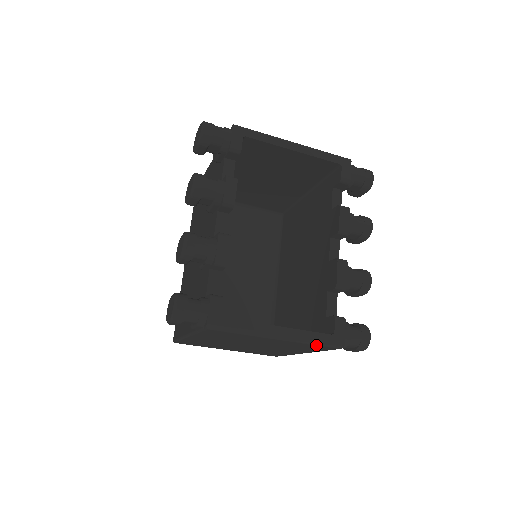
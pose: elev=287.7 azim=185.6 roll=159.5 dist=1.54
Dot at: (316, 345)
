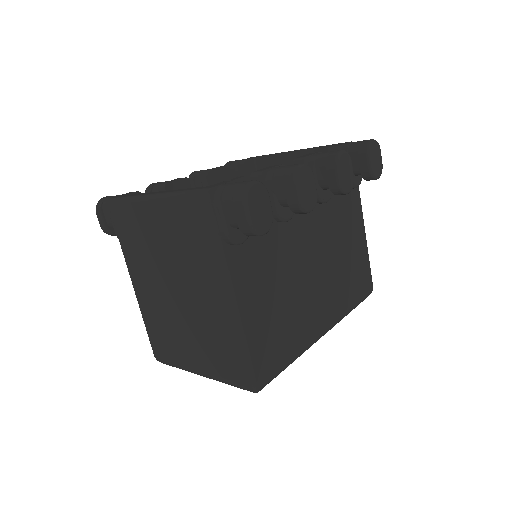
Dot at: (183, 197)
